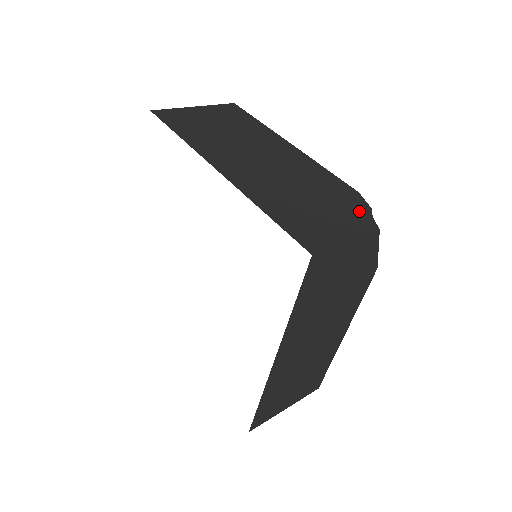
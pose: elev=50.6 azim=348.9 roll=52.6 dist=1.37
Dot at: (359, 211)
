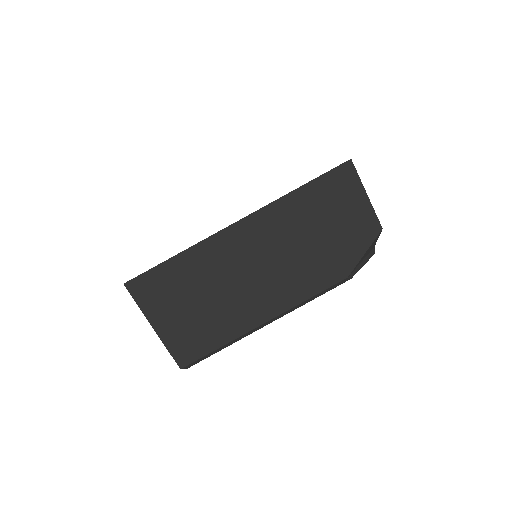
Dot at: occluded
